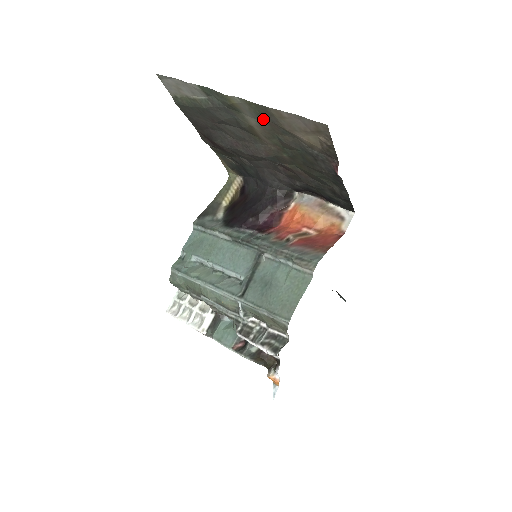
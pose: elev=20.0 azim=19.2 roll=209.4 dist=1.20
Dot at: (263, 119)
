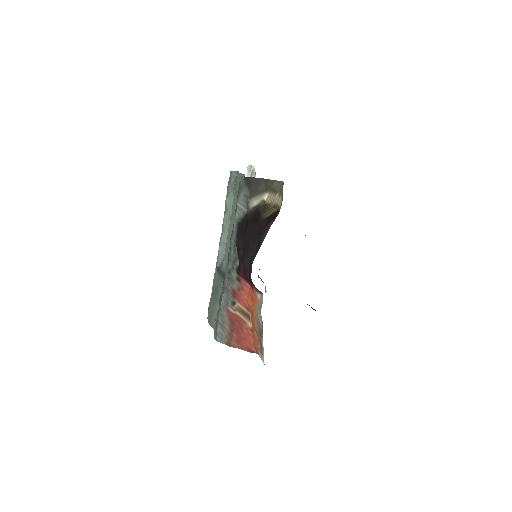
Dot at: occluded
